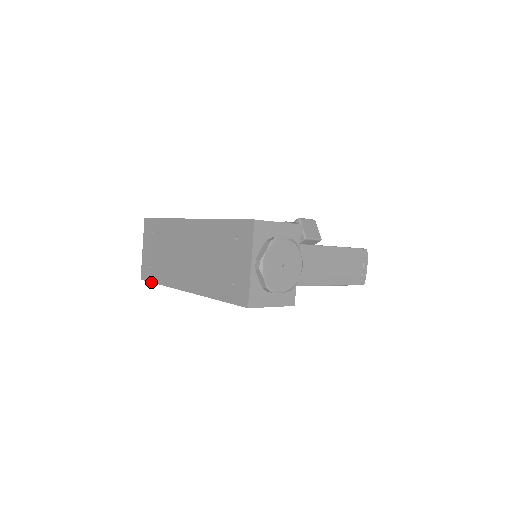
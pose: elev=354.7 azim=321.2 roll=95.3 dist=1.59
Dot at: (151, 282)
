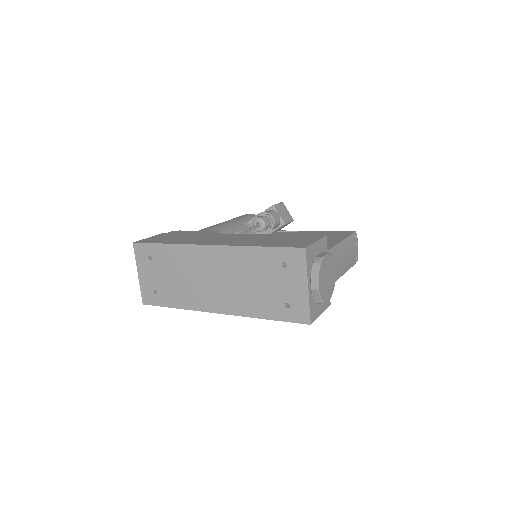
Dot at: (162, 306)
